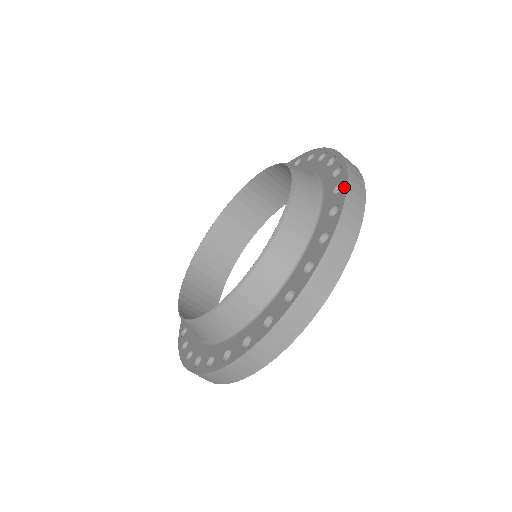
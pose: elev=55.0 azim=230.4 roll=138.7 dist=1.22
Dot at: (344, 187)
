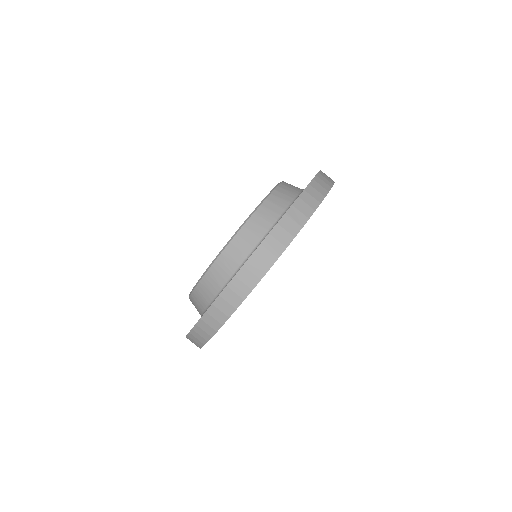
Dot at: occluded
